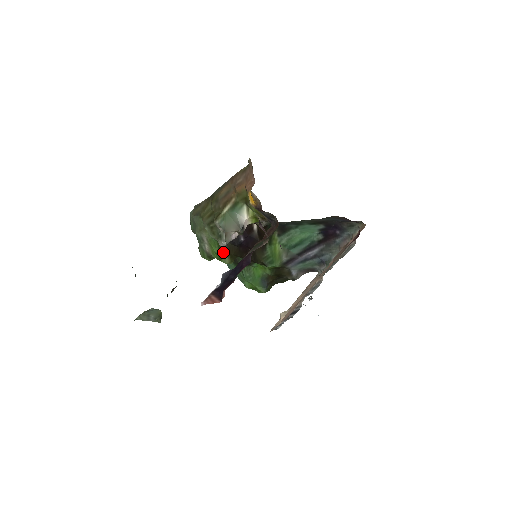
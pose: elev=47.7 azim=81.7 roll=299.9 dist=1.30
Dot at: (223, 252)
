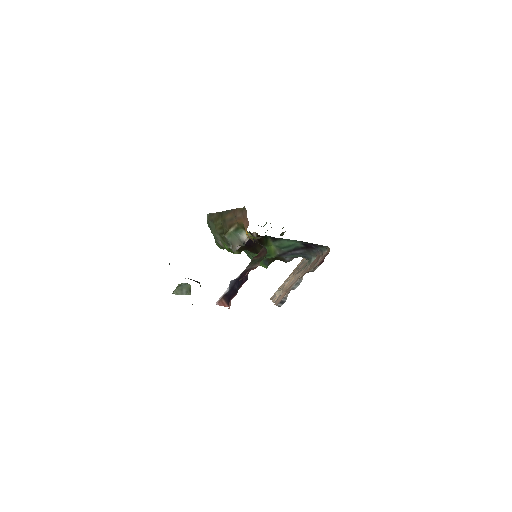
Dot at: occluded
